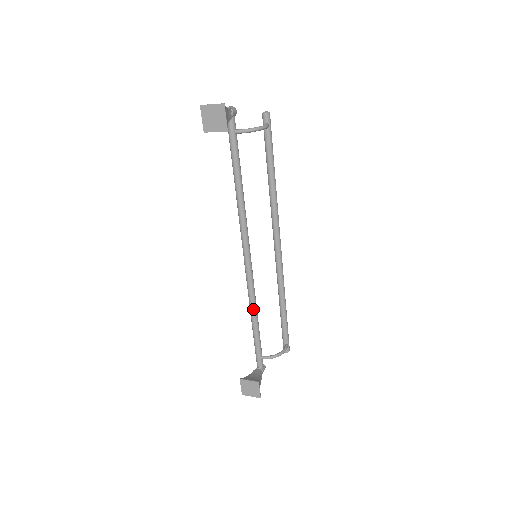
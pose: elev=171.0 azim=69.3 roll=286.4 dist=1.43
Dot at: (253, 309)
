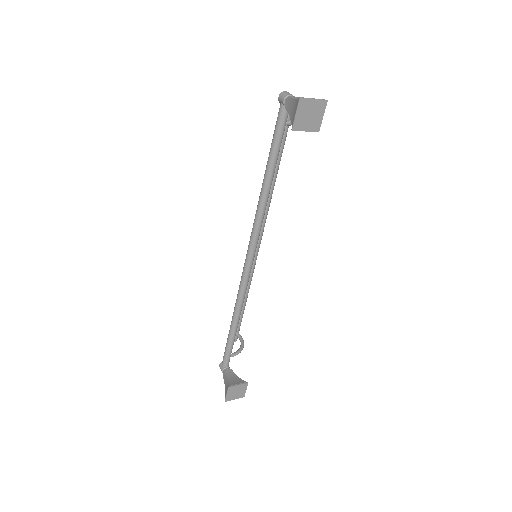
Dot at: (240, 311)
